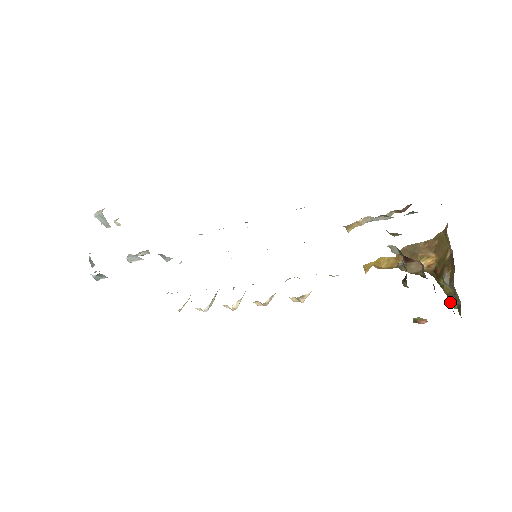
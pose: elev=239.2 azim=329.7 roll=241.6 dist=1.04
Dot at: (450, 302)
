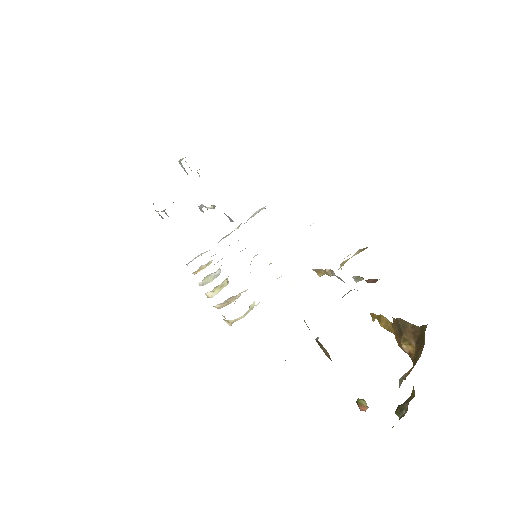
Dot at: (401, 406)
